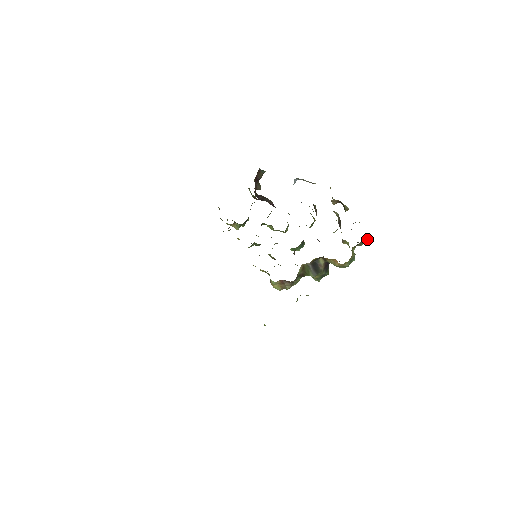
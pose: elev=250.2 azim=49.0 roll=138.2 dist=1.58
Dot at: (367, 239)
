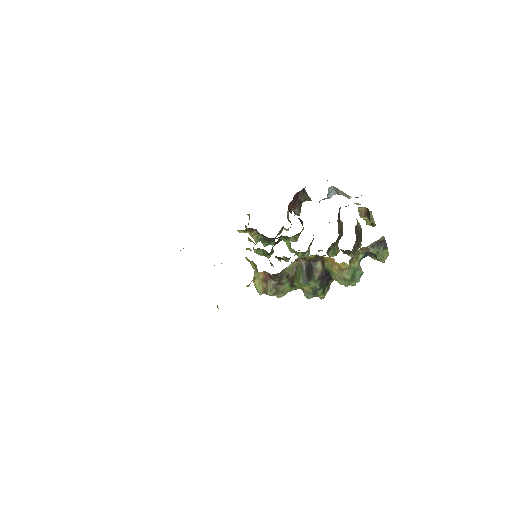
Dot at: (381, 247)
